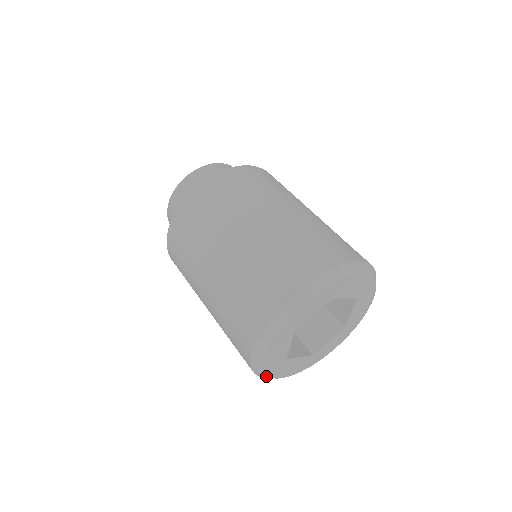
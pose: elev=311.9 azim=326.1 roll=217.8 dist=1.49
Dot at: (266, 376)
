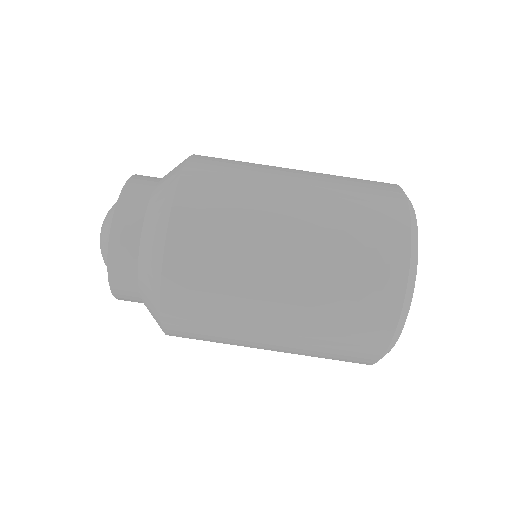
Dot at: occluded
